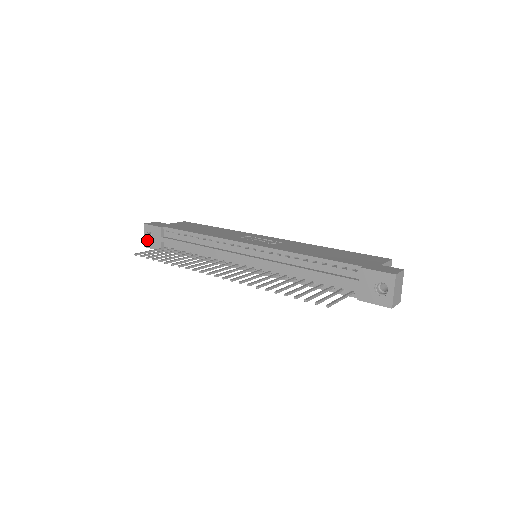
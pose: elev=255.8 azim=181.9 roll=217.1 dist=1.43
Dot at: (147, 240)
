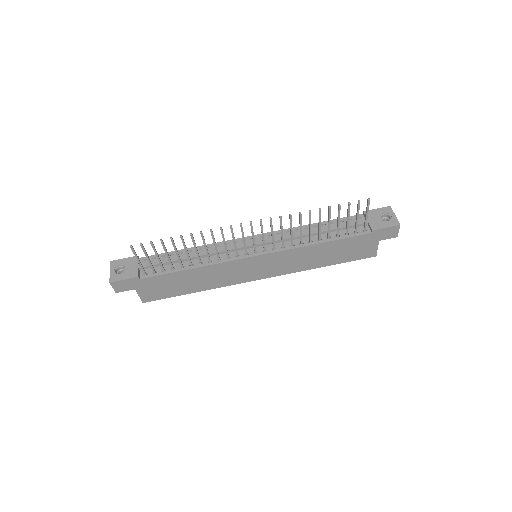
Dot at: (115, 274)
